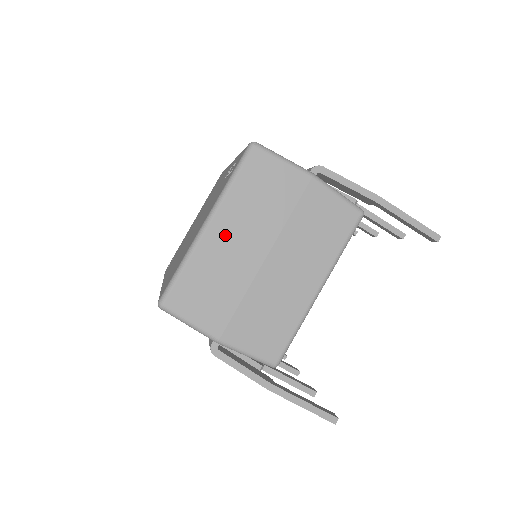
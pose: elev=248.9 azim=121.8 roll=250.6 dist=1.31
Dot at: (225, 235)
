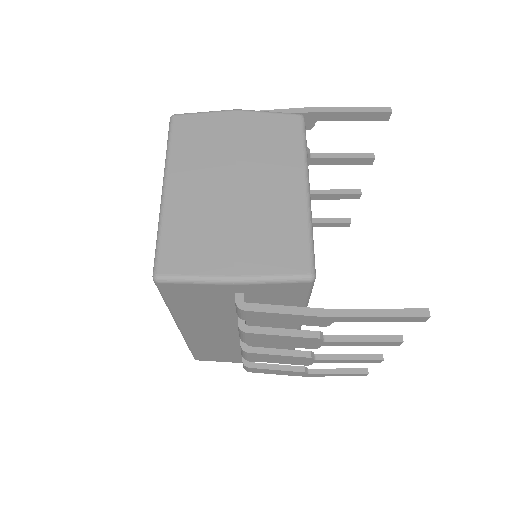
Dot at: (186, 187)
